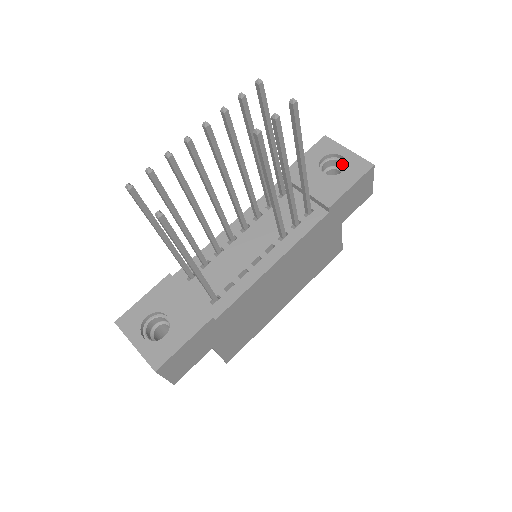
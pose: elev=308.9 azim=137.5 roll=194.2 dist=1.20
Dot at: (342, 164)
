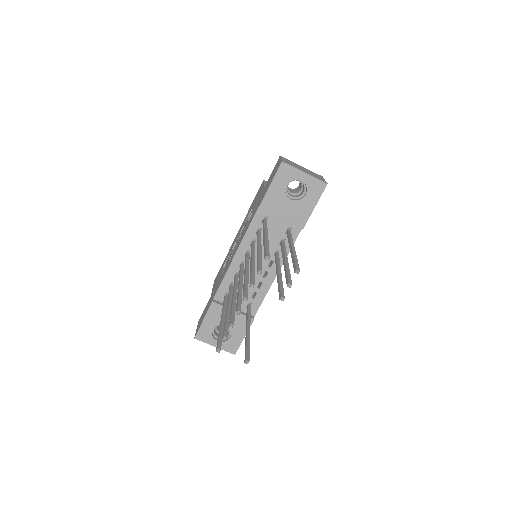
Dot at: (301, 182)
